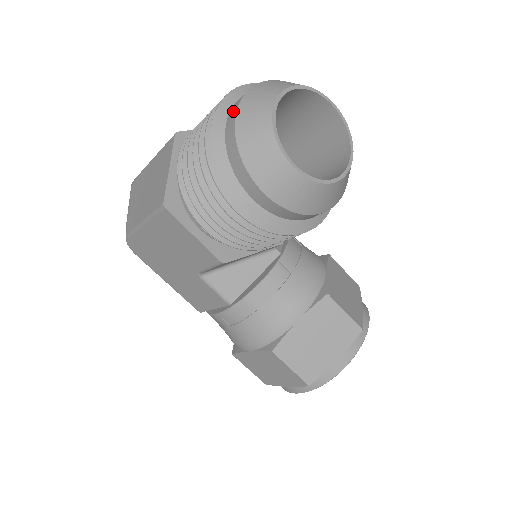
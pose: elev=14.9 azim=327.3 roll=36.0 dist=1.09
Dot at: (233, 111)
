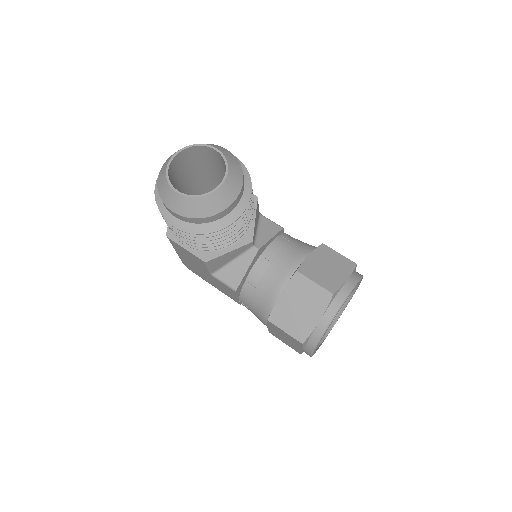
Dot at: occluded
